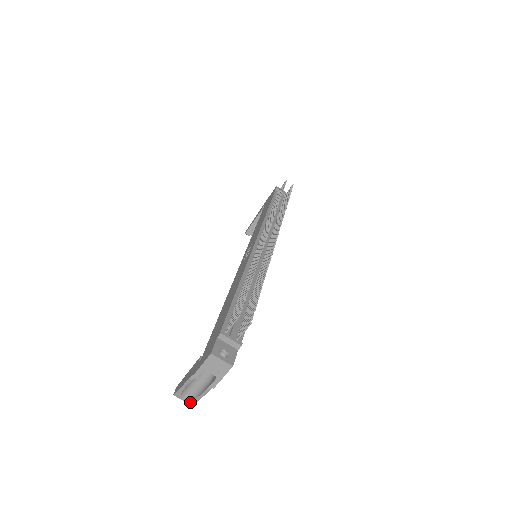
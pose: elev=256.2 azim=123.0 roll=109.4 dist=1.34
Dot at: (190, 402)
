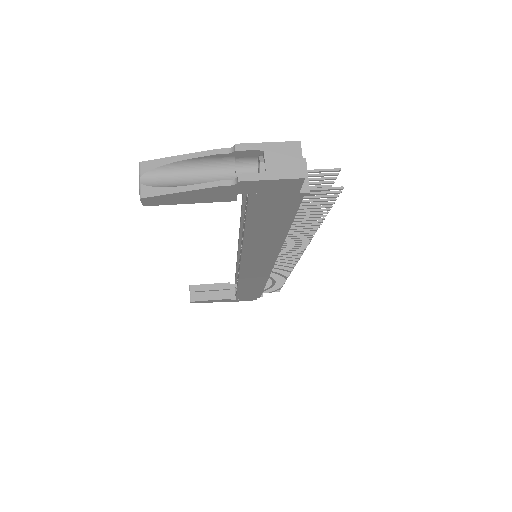
Dot at: (149, 189)
